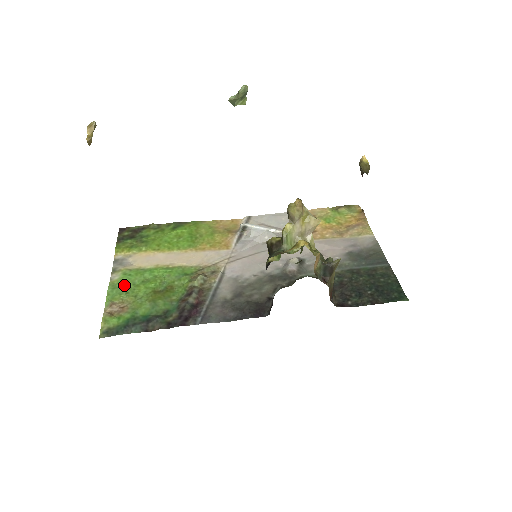
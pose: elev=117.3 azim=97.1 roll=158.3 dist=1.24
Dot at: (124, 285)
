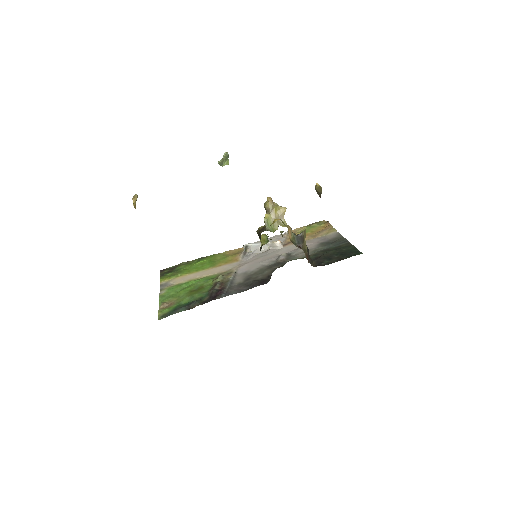
Dot at: (170, 294)
